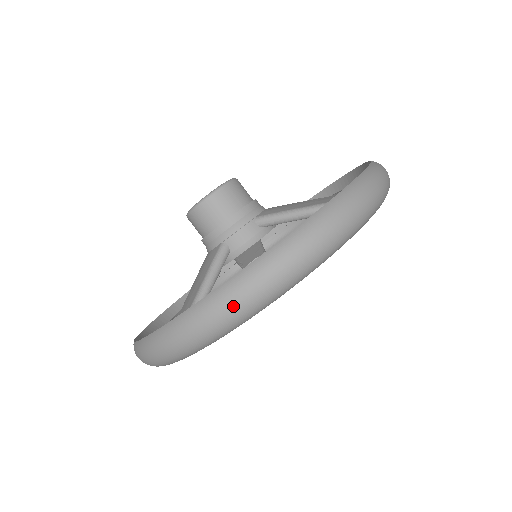
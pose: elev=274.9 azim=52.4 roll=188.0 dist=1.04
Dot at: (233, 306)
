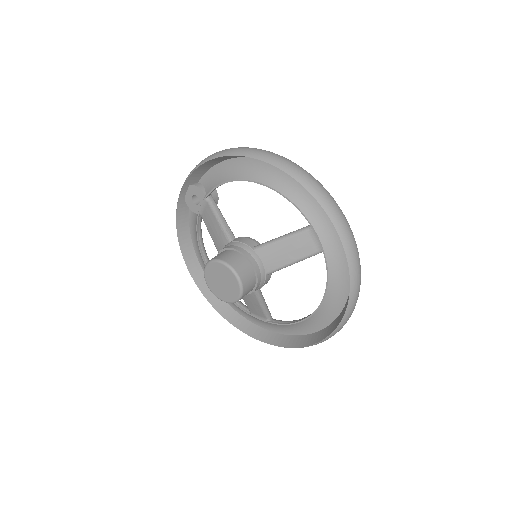
Dot at: occluded
